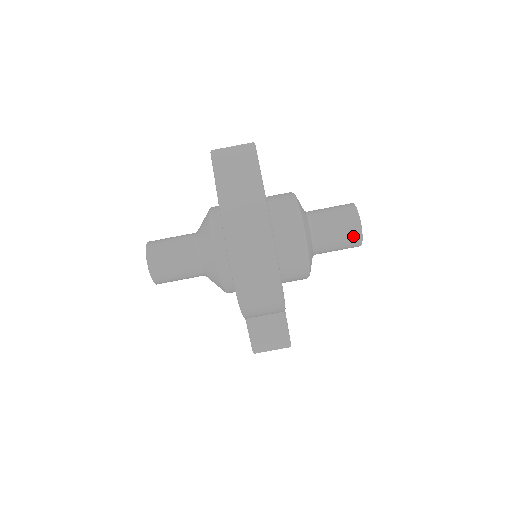
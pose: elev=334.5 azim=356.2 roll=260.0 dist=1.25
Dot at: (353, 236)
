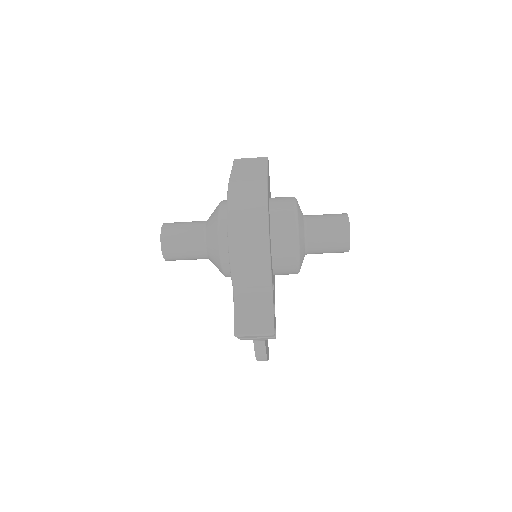
Dot at: (341, 228)
